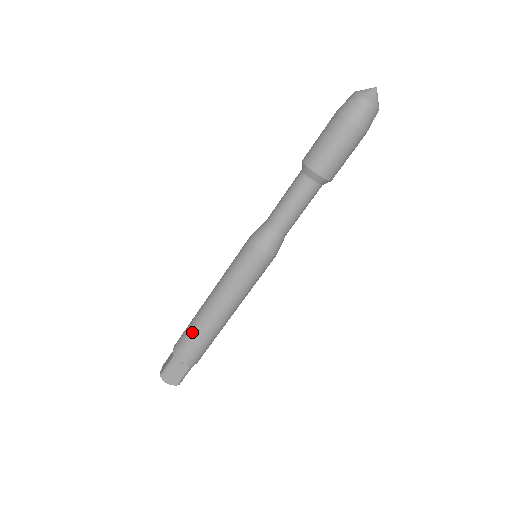
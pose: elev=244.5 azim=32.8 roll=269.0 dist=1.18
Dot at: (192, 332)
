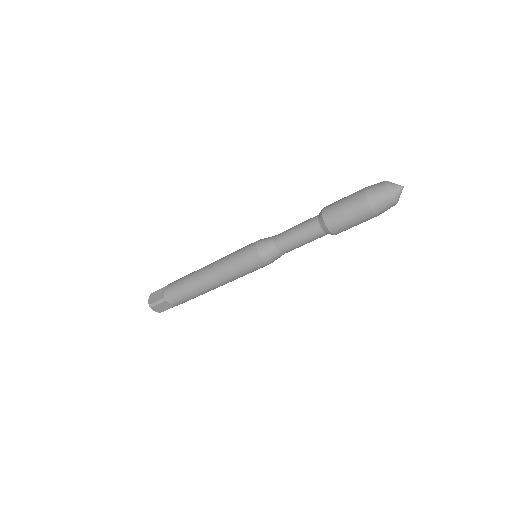
Dot at: (186, 289)
